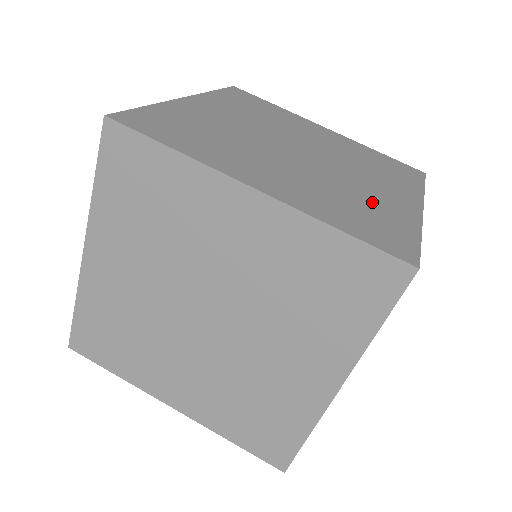
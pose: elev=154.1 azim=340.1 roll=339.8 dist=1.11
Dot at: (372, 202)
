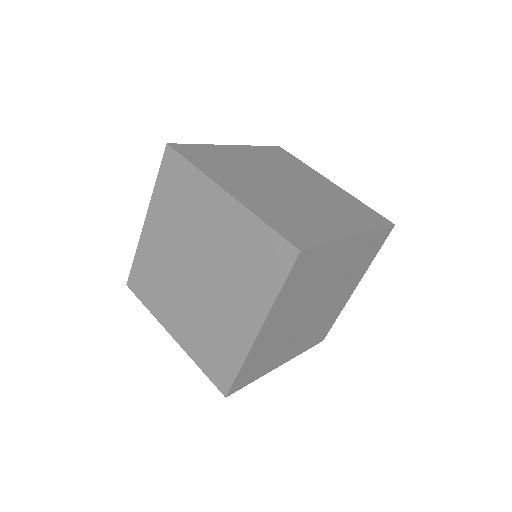
Dot at: (311, 221)
